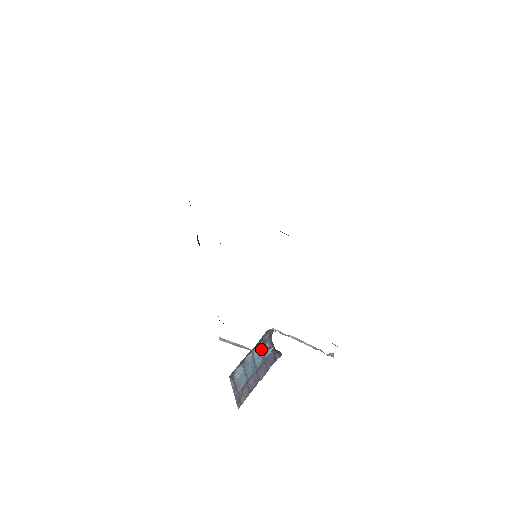
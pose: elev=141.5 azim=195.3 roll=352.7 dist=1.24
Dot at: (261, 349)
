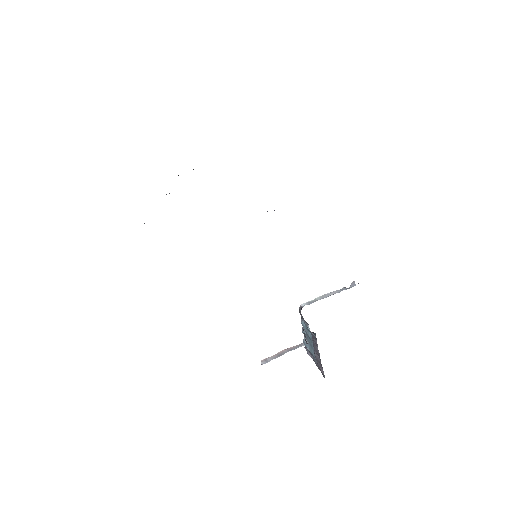
Dot at: (305, 325)
